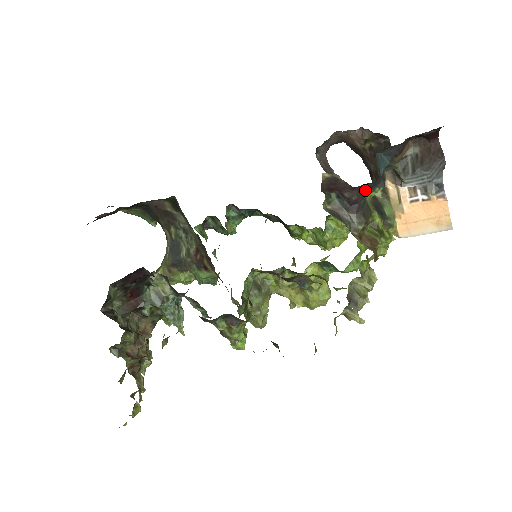
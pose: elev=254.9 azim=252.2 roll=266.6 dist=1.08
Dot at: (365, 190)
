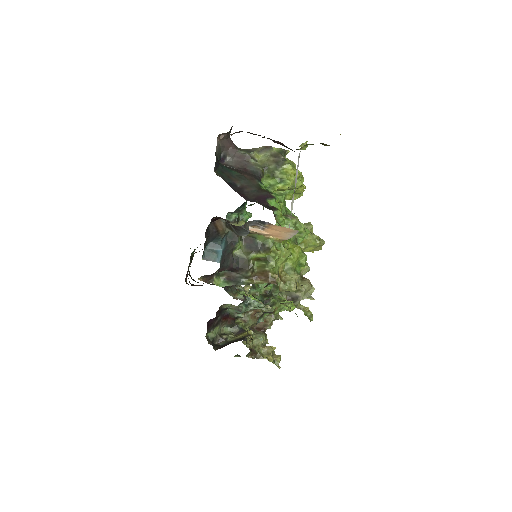
Dot at: (225, 266)
